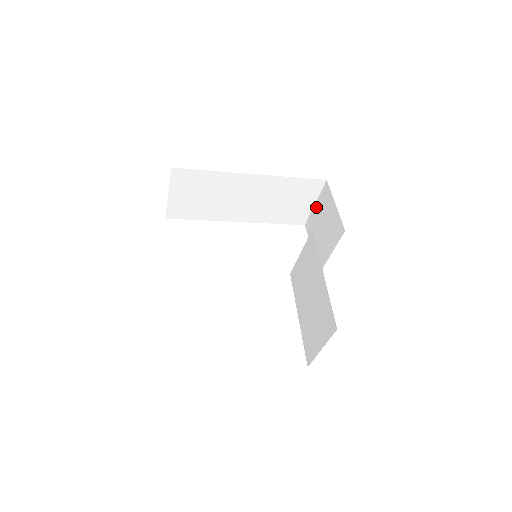
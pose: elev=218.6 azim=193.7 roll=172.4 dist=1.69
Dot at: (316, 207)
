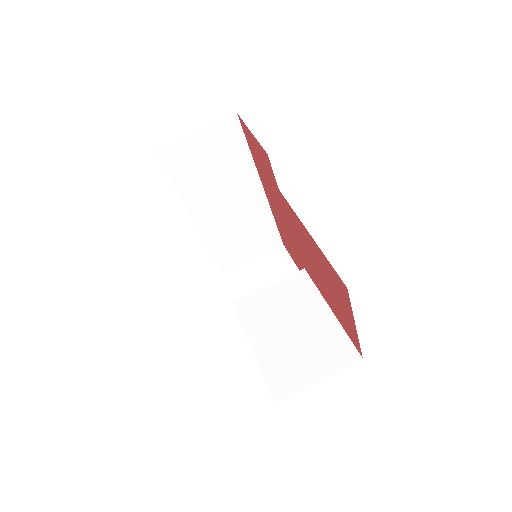
Dot at: (255, 262)
